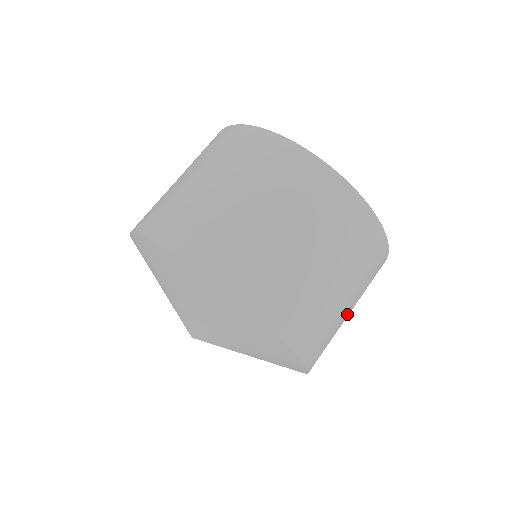
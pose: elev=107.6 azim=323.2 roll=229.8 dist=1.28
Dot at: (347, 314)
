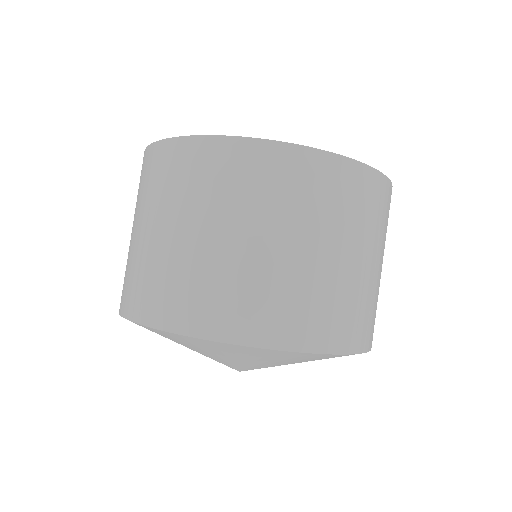
Dot at: occluded
